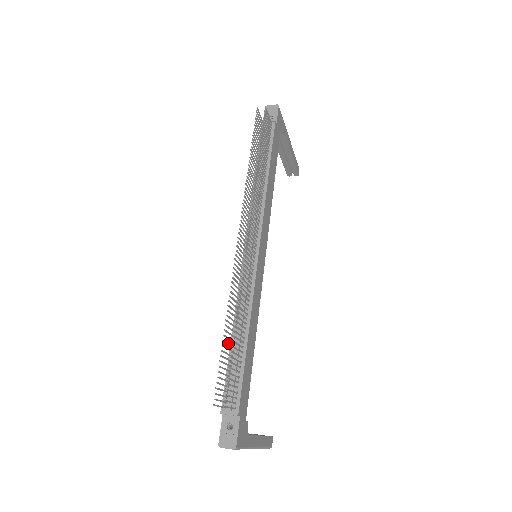
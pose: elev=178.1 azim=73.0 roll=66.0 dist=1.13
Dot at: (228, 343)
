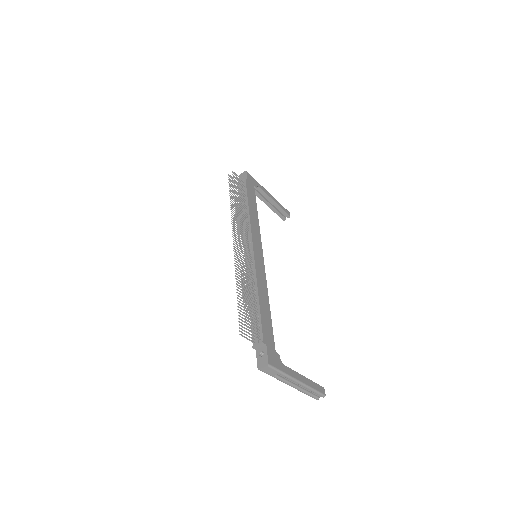
Dot at: (244, 302)
